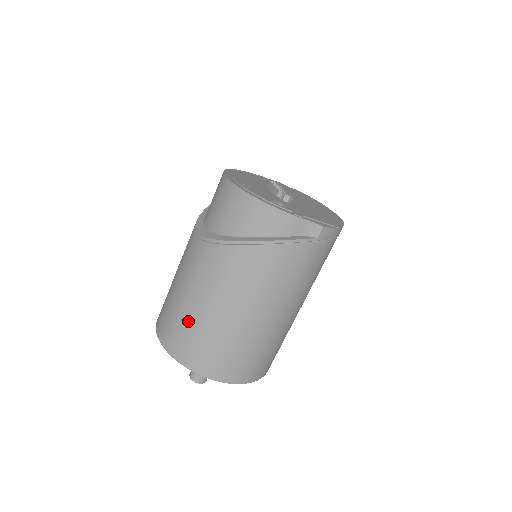
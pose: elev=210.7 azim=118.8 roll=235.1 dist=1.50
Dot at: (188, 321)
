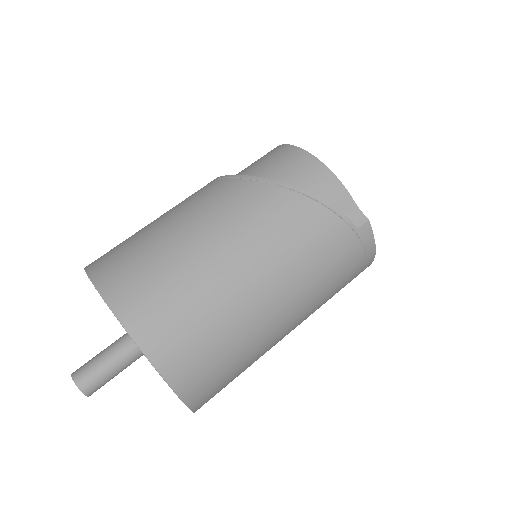
Dot at: (152, 247)
